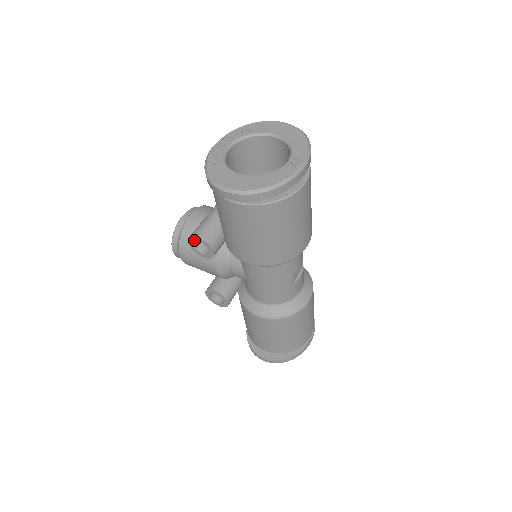
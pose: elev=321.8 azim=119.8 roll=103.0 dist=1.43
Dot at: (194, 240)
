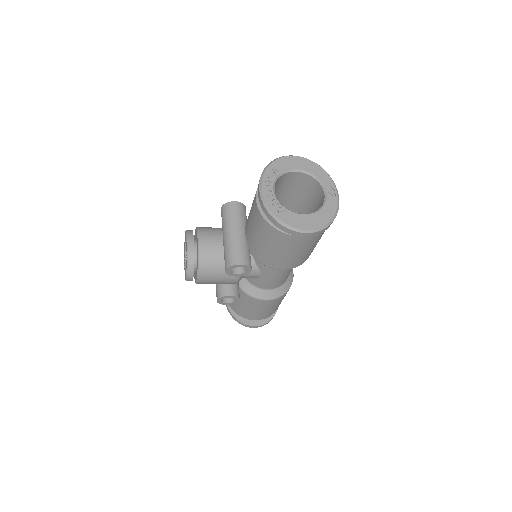
Dot at: (234, 267)
